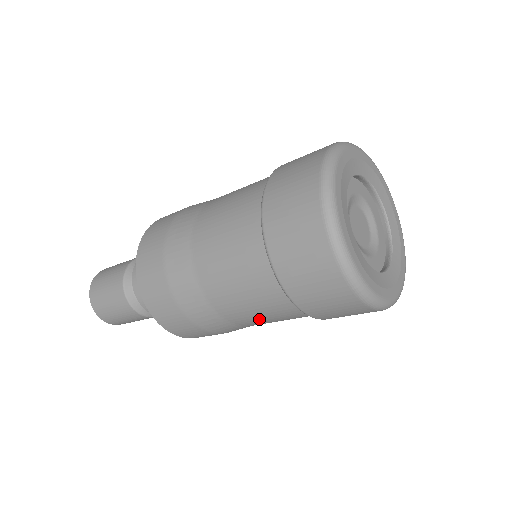
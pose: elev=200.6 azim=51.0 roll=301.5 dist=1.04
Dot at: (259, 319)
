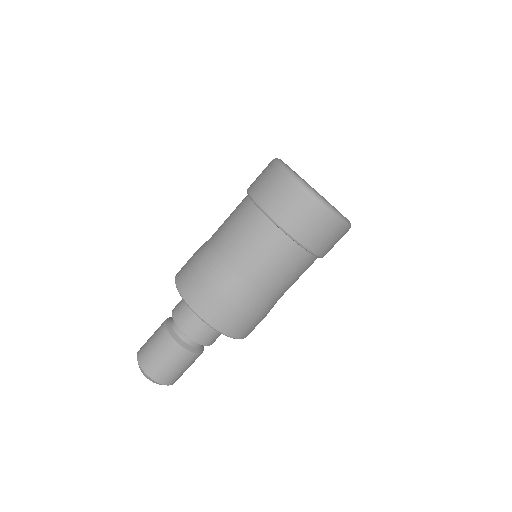
Dot at: (281, 279)
